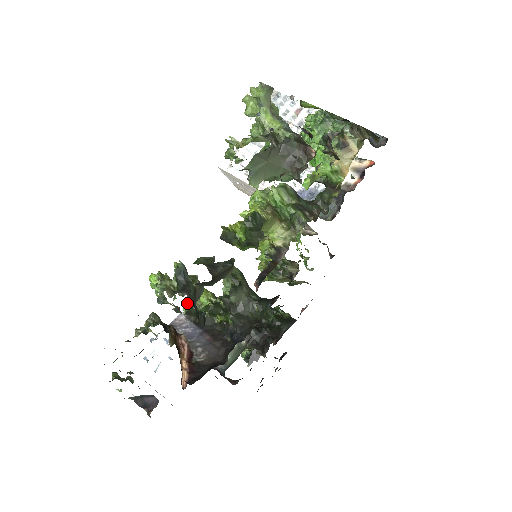
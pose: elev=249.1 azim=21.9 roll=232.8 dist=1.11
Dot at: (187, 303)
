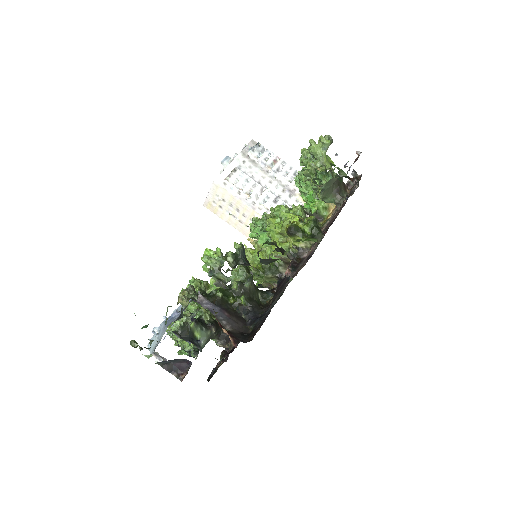
Dot at: (194, 286)
